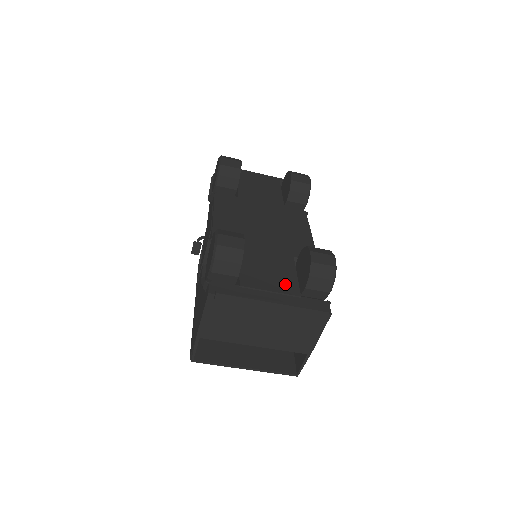
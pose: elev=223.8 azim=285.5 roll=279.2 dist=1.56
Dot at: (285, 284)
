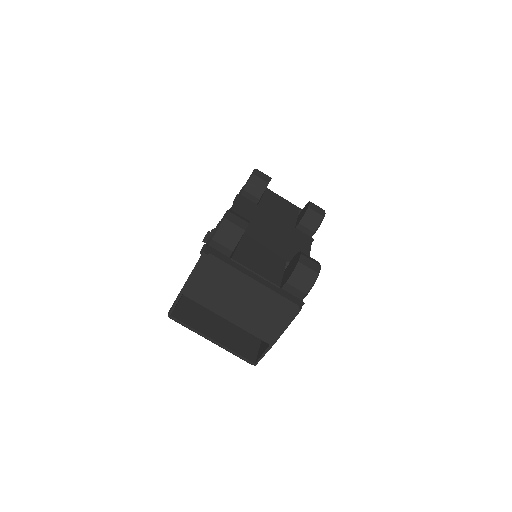
Dot at: (270, 274)
